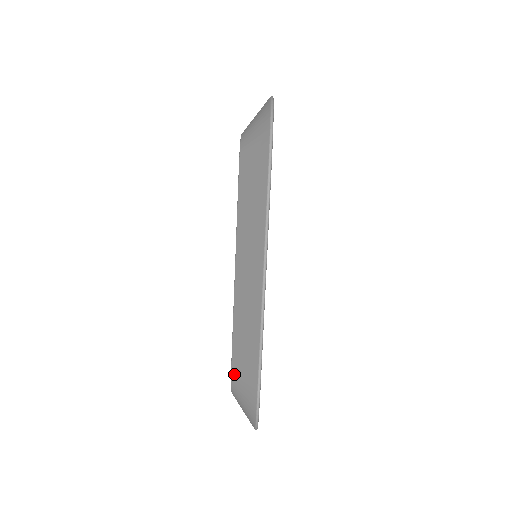
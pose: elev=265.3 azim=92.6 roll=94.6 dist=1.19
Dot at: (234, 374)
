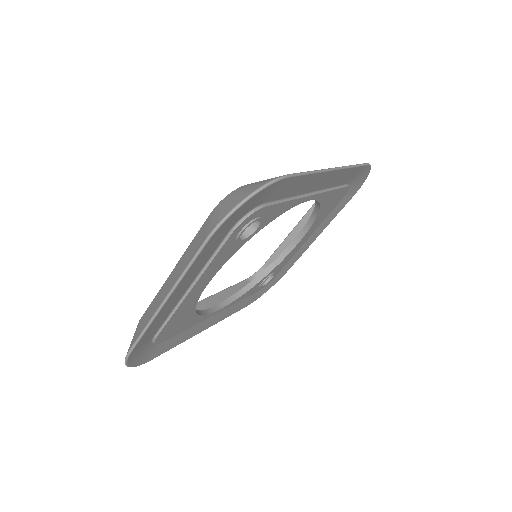
Dot at: occluded
